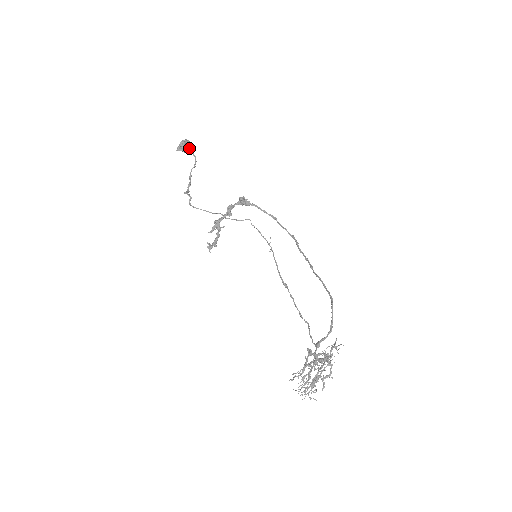
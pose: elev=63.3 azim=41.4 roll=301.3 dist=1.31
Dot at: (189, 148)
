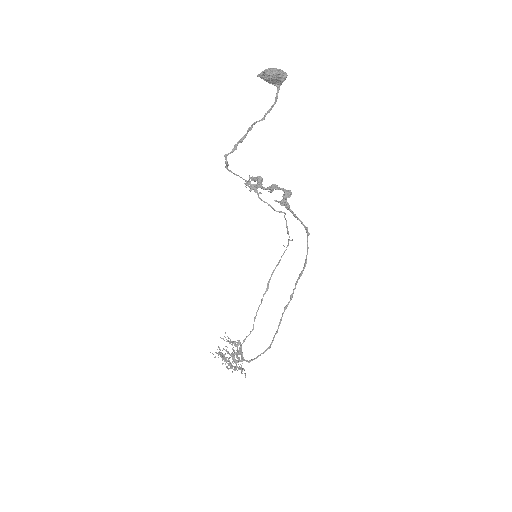
Dot at: (276, 81)
